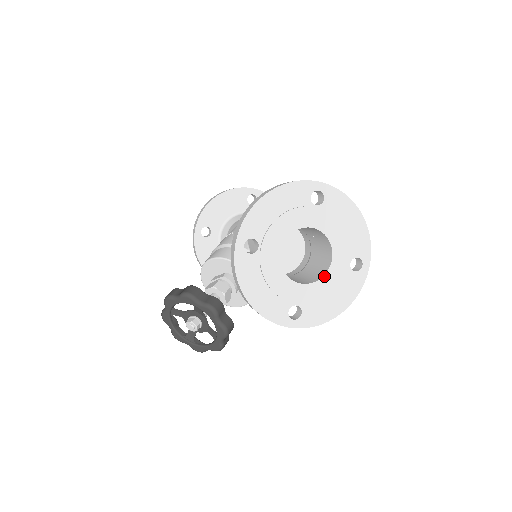
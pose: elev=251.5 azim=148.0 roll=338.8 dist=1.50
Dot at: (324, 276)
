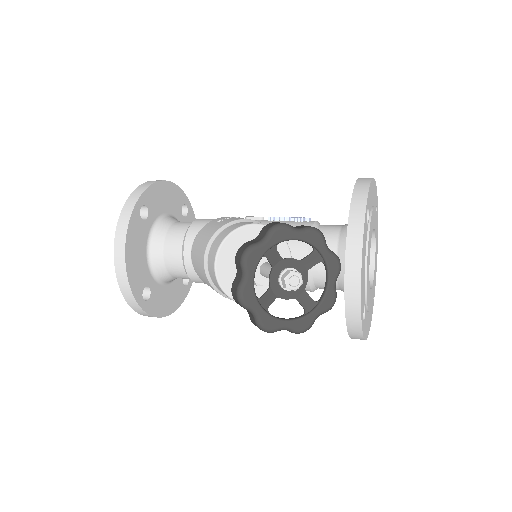
Dot at: (372, 289)
